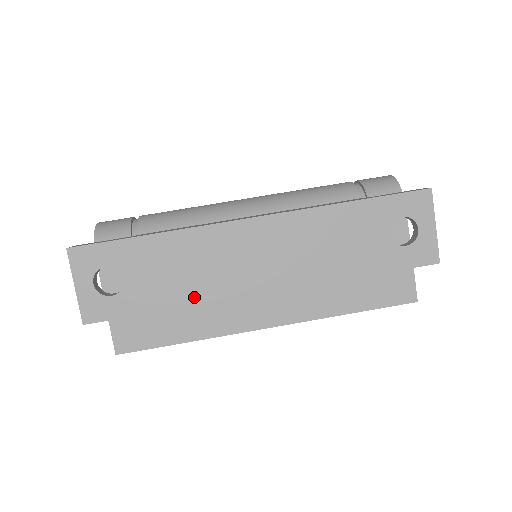
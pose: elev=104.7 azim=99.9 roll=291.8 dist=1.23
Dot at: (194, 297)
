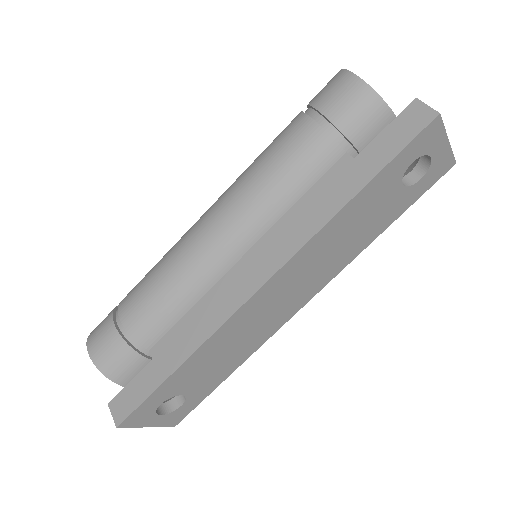
Dot at: (247, 354)
